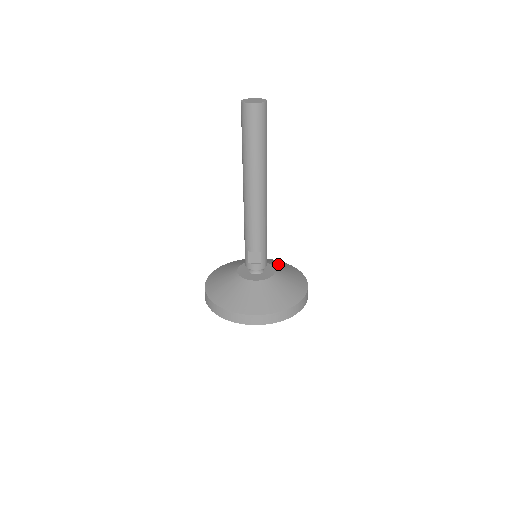
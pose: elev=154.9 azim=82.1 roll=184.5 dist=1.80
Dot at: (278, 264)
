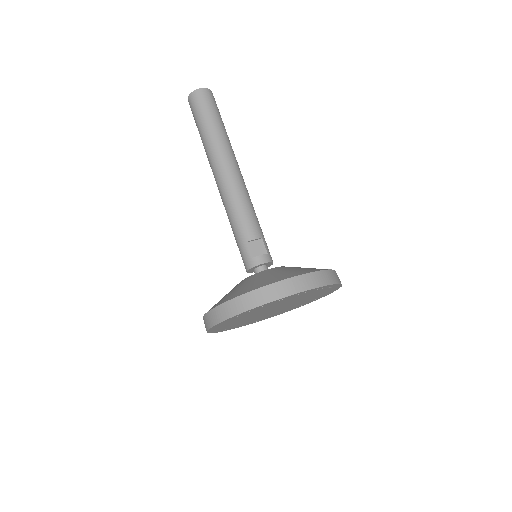
Dot at: occluded
